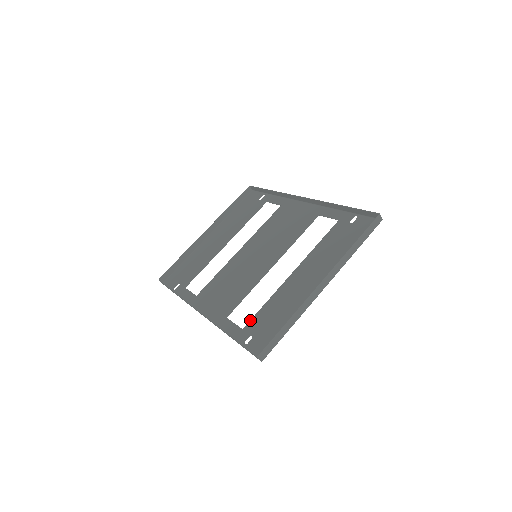
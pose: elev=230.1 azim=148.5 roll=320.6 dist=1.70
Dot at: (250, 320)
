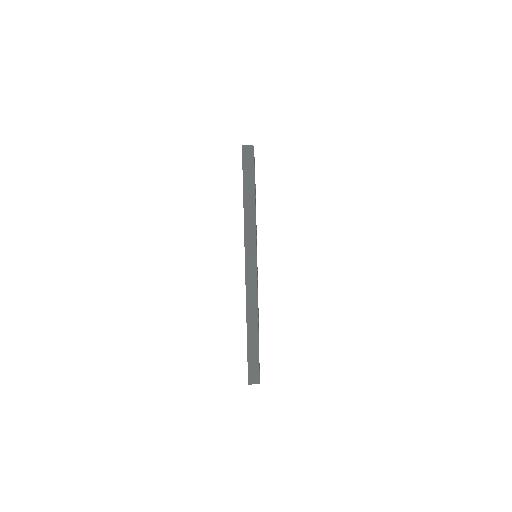
Dot at: occluded
